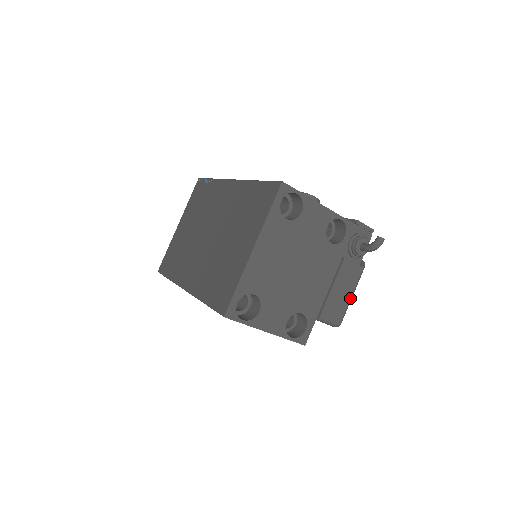
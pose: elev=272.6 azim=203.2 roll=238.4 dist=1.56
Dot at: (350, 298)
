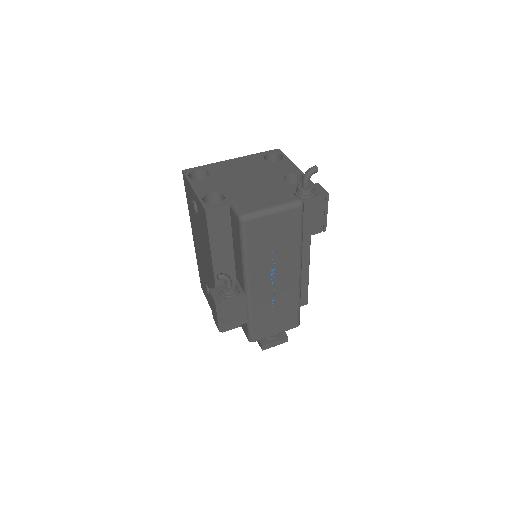
Dot at: (268, 208)
